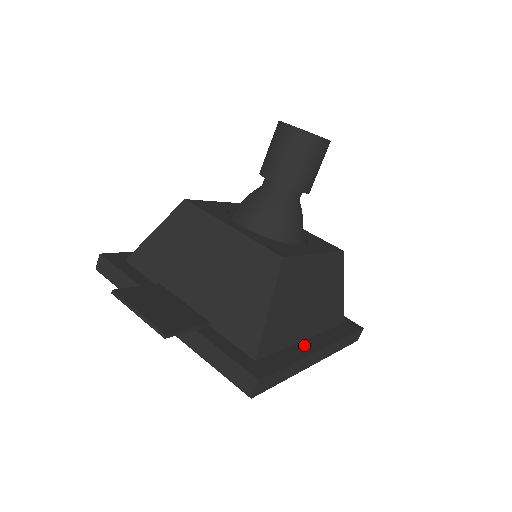
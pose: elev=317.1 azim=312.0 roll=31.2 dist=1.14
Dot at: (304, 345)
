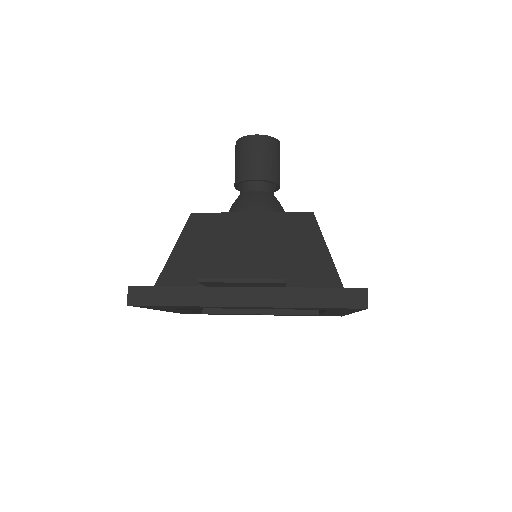
Dot at: occluded
